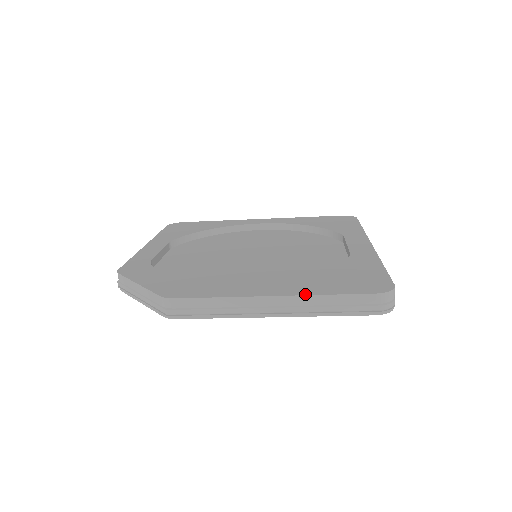
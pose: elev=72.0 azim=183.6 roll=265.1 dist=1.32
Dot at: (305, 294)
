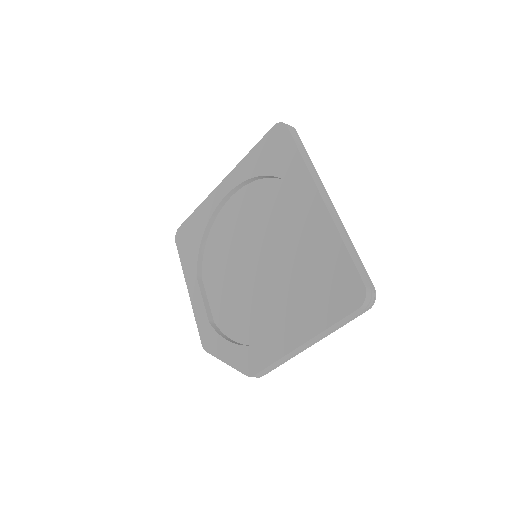
Dot at: (318, 333)
